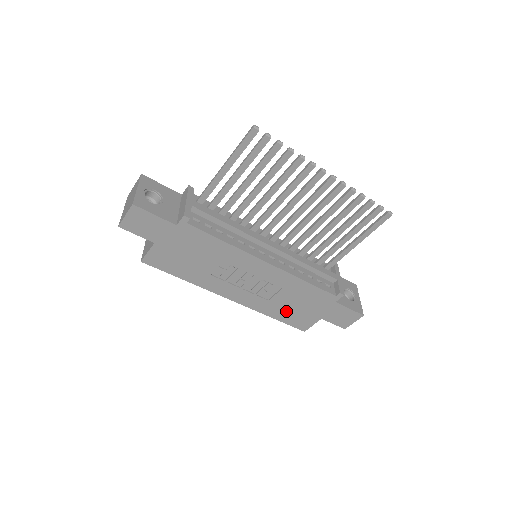
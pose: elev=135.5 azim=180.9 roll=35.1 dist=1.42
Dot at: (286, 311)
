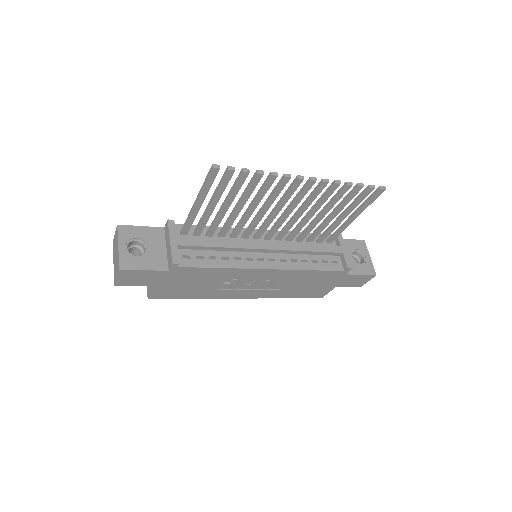
Dot at: (299, 291)
